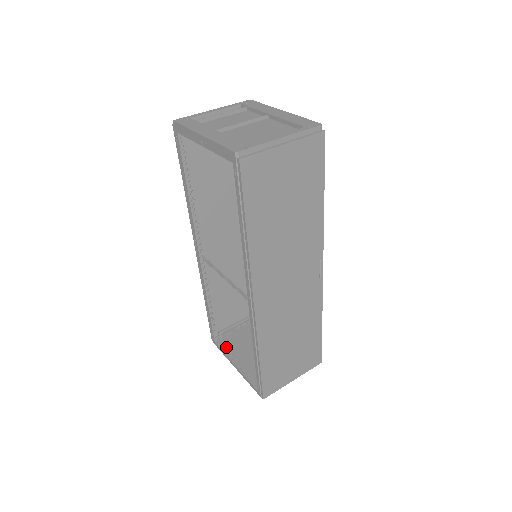
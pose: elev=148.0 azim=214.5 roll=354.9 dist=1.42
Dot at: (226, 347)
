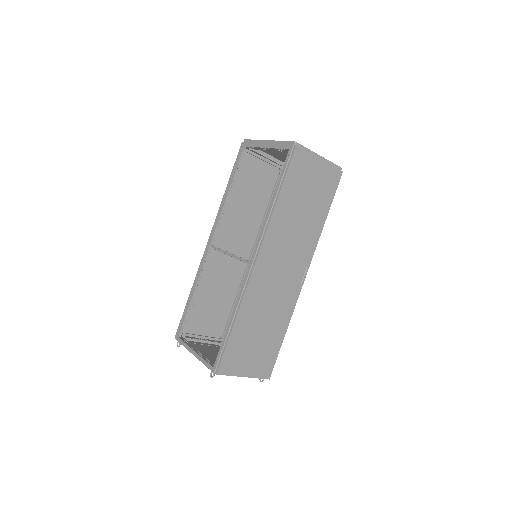
Dot at: (188, 342)
